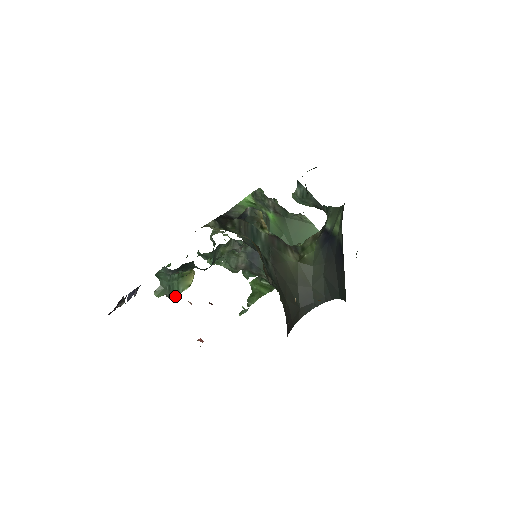
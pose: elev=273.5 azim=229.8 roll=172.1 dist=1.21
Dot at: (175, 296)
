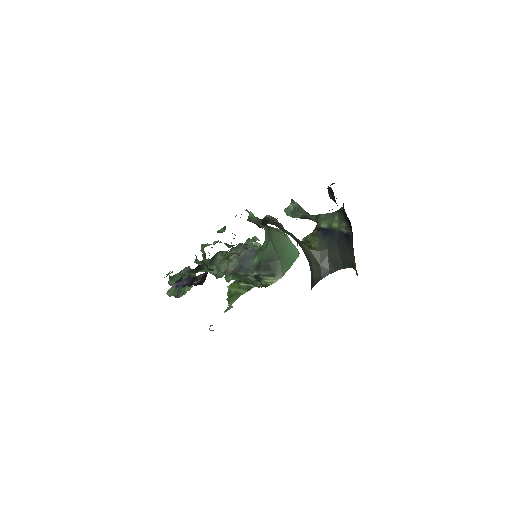
Dot at: (181, 296)
